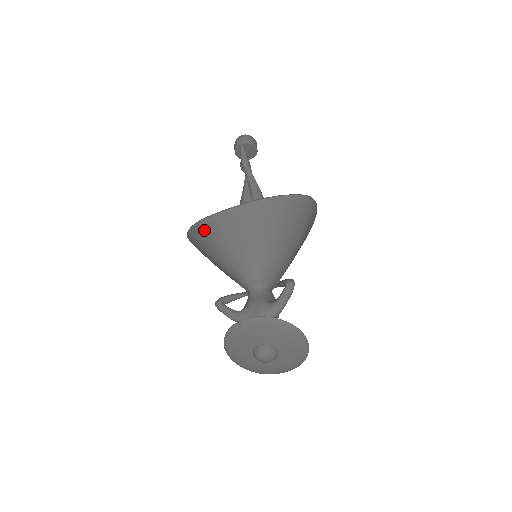
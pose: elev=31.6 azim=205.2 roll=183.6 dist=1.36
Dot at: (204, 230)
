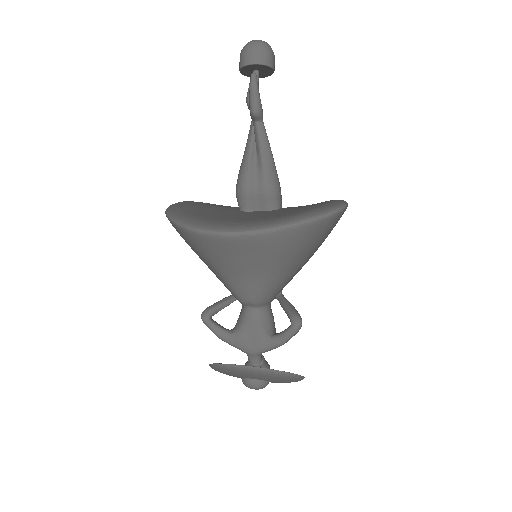
Dot at: (193, 240)
